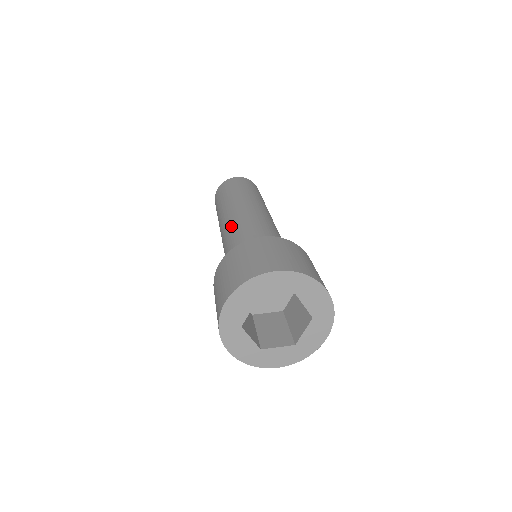
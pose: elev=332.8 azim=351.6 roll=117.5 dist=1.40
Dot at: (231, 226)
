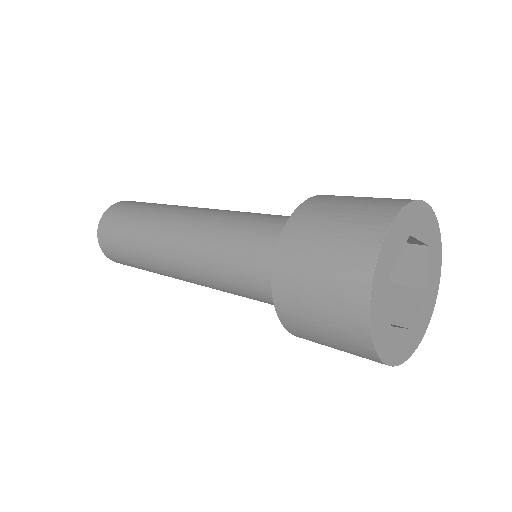
Dot at: (197, 252)
